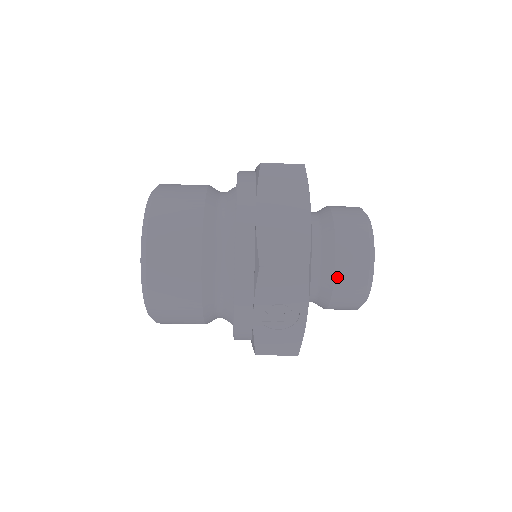
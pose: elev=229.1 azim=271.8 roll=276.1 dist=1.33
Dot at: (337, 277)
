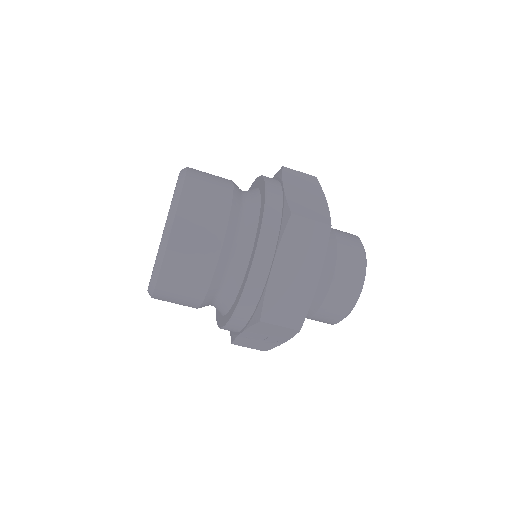
Dot at: (319, 312)
